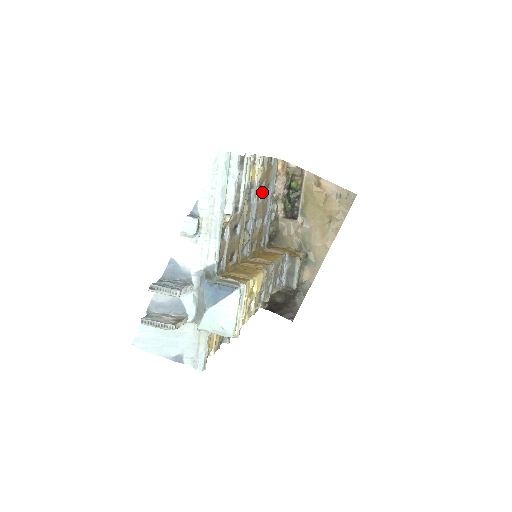
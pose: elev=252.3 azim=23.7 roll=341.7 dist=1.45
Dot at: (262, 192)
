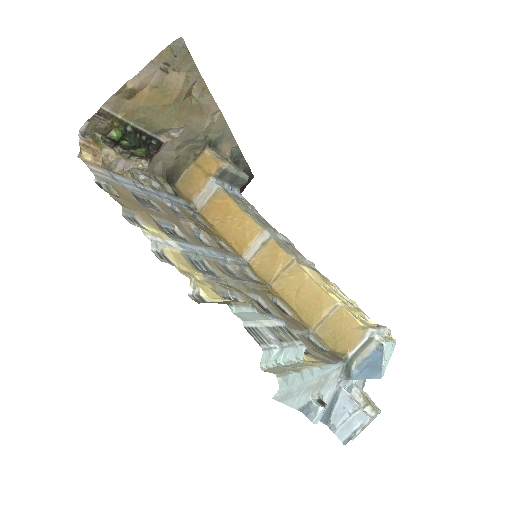
Dot at: (165, 223)
